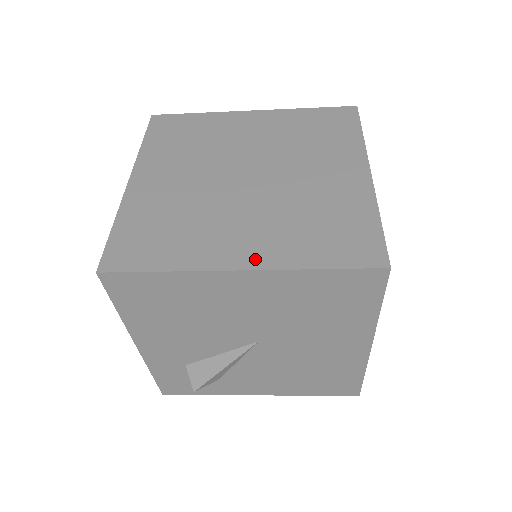
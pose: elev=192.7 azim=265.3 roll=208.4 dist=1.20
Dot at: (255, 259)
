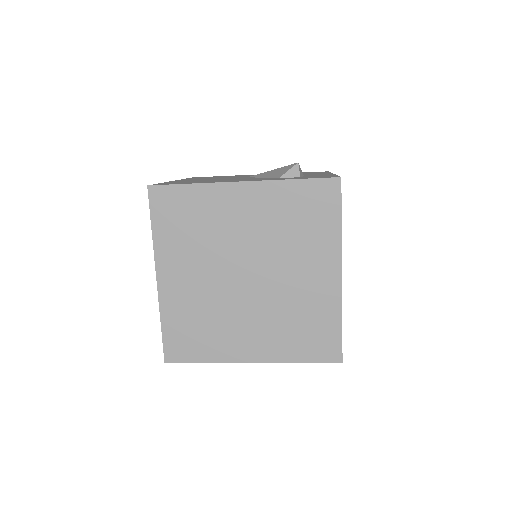
Dot at: (260, 355)
